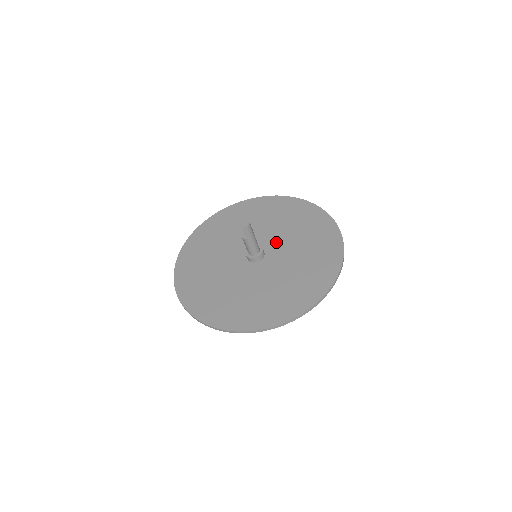
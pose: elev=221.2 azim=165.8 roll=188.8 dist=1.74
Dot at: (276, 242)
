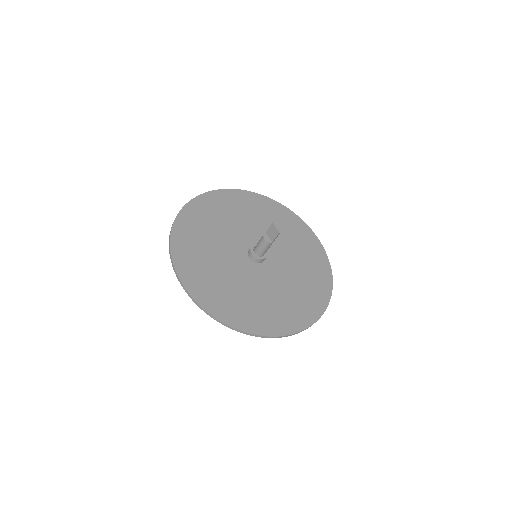
Dot at: occluded
